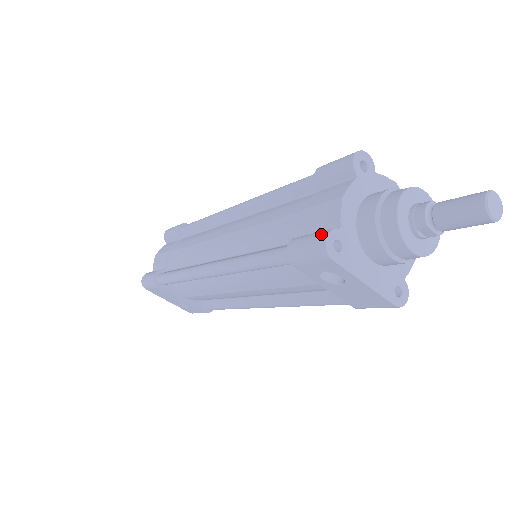
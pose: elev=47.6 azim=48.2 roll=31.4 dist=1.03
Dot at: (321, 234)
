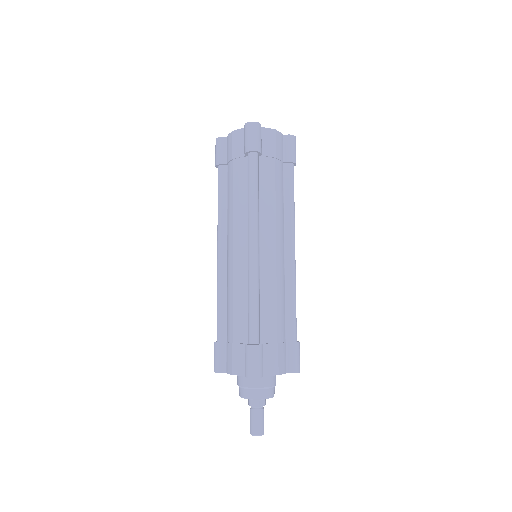
Dot at: (217, 368)
